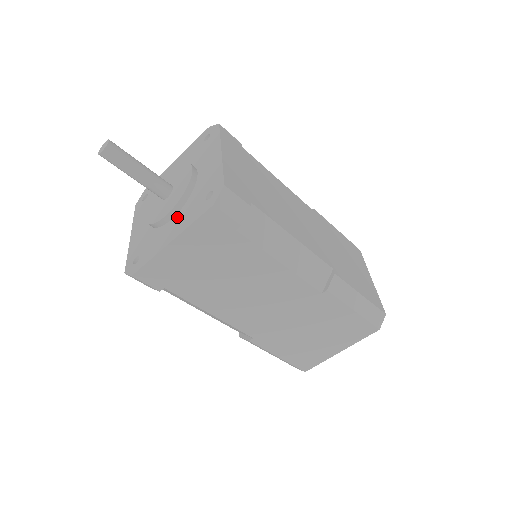
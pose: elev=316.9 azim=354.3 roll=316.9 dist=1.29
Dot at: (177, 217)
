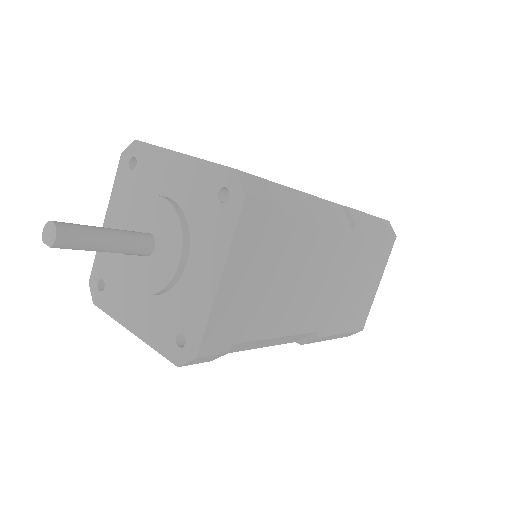
Dot at: (147, 303)
